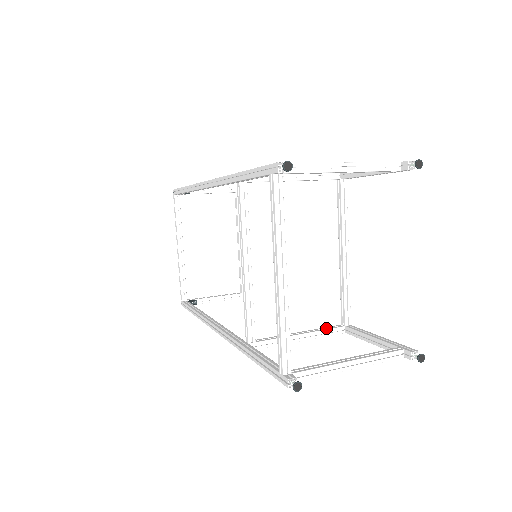
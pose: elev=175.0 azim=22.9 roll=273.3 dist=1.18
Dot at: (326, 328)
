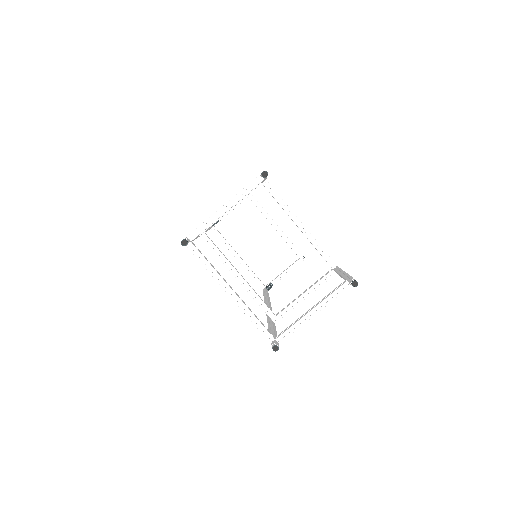
Dot at: (320, 279)
